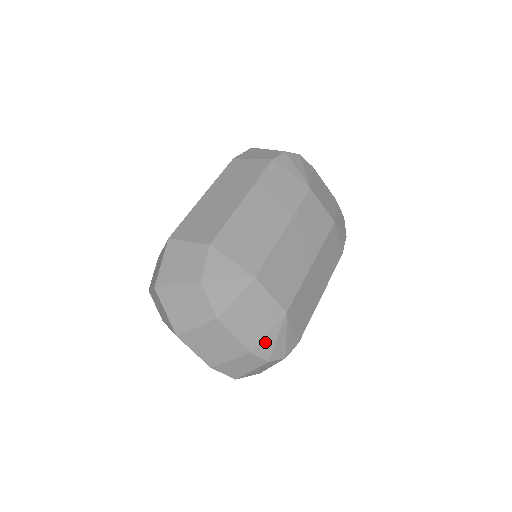
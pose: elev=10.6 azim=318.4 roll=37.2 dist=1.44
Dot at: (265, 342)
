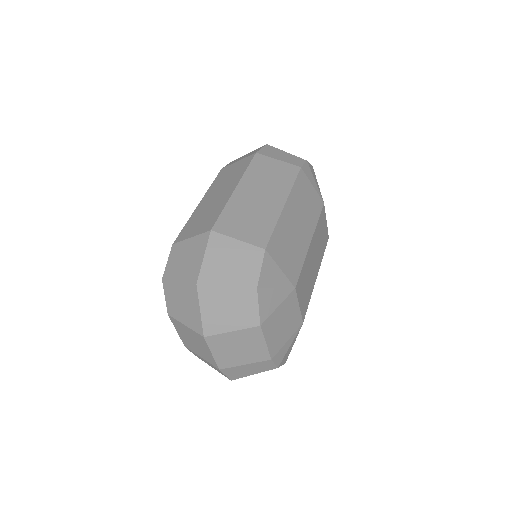
Dot at: (282, 349)
